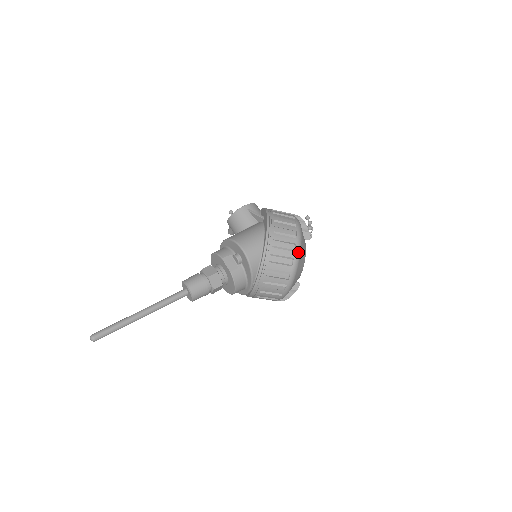
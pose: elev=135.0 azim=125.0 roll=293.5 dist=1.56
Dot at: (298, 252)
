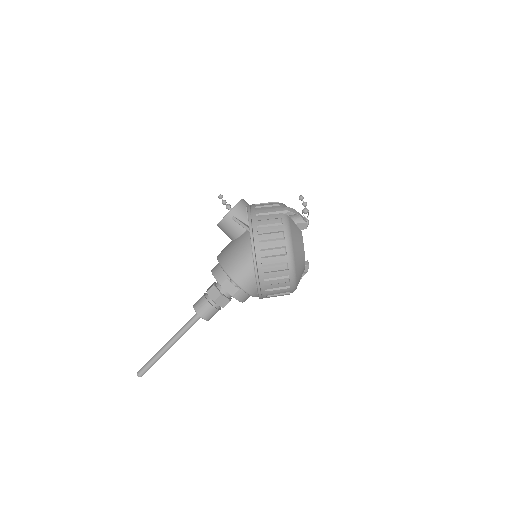
Dot at: (292, 268)
